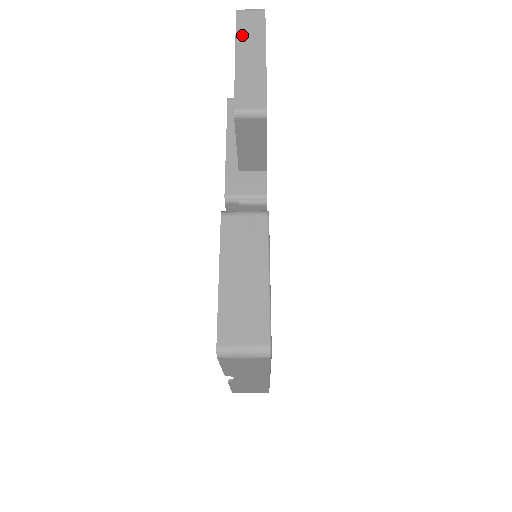
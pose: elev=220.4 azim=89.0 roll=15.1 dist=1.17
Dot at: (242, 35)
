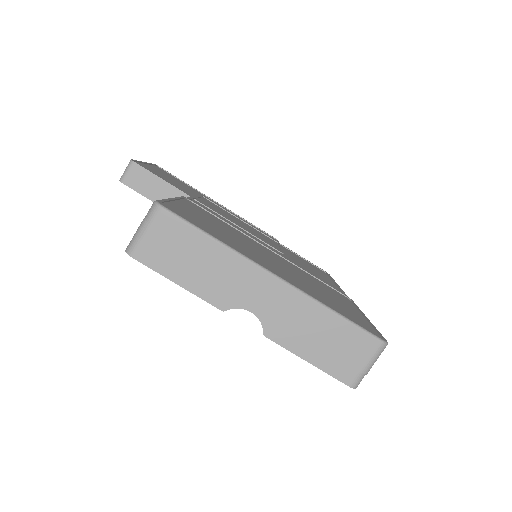
Dot at: occluded
